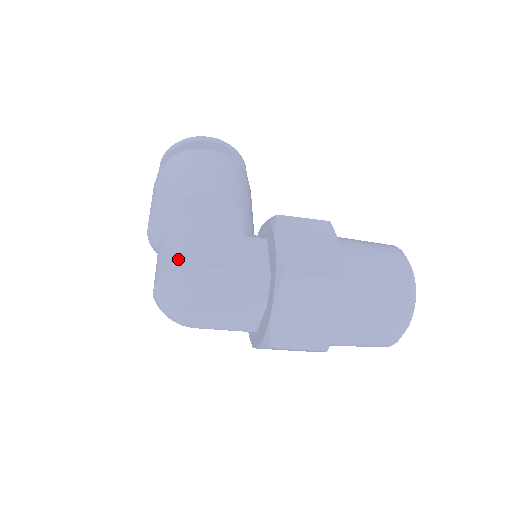
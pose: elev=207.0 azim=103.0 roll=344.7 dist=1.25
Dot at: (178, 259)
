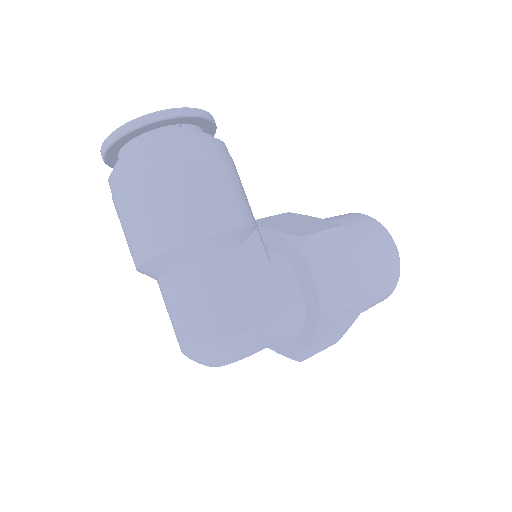
Dot at: (222, 324)
